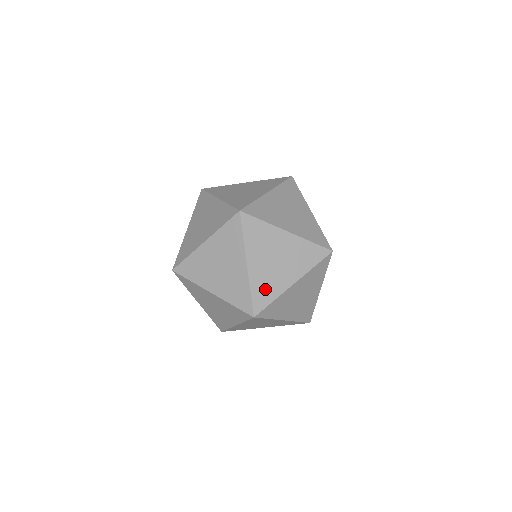
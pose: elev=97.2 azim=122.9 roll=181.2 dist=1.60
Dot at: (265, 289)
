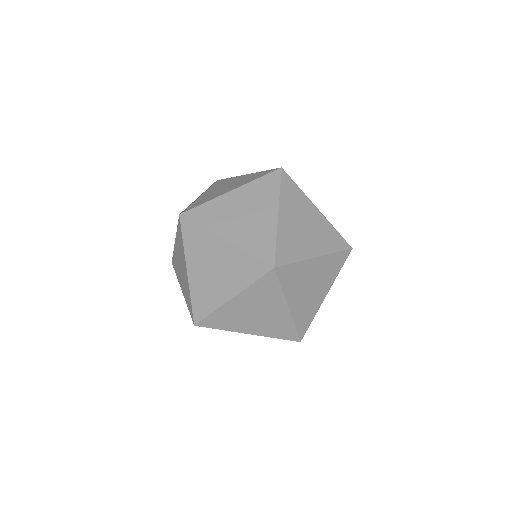
Dot at: (305, 316)
